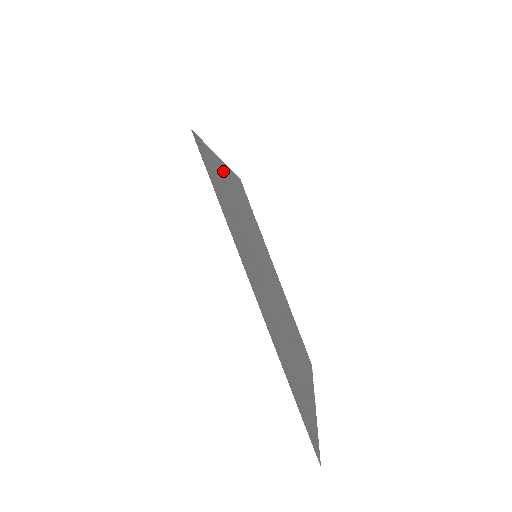
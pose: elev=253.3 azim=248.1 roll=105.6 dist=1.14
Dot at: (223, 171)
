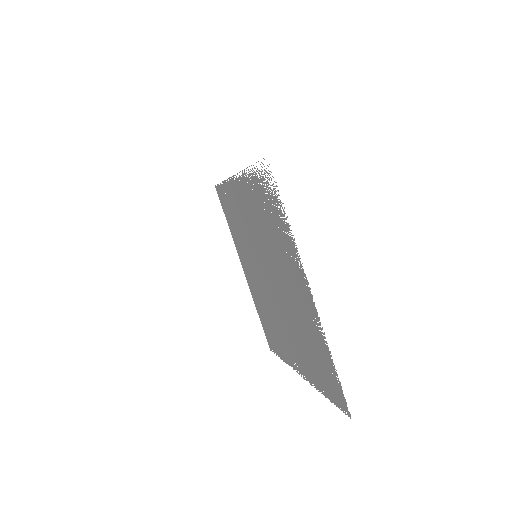
Dot at: (239, 252)
